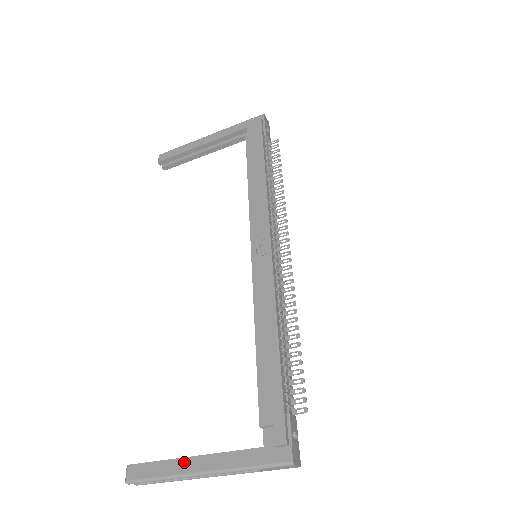
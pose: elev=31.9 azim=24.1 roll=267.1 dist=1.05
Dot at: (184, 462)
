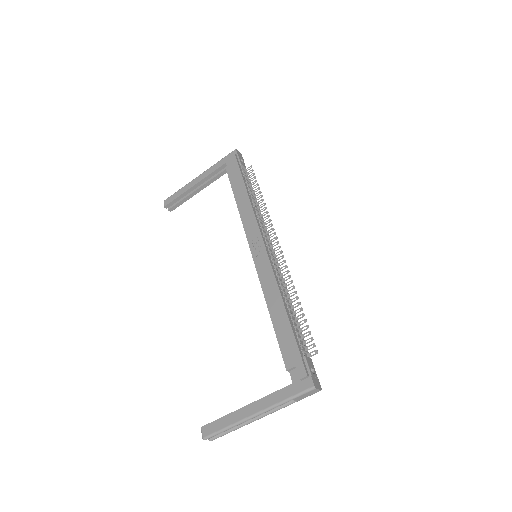
Dot at: (240, 411)
